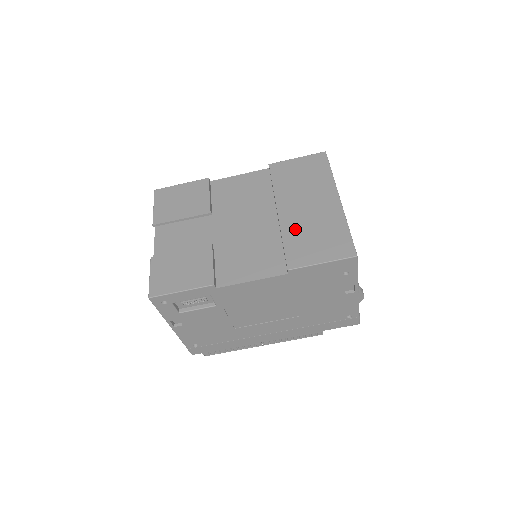
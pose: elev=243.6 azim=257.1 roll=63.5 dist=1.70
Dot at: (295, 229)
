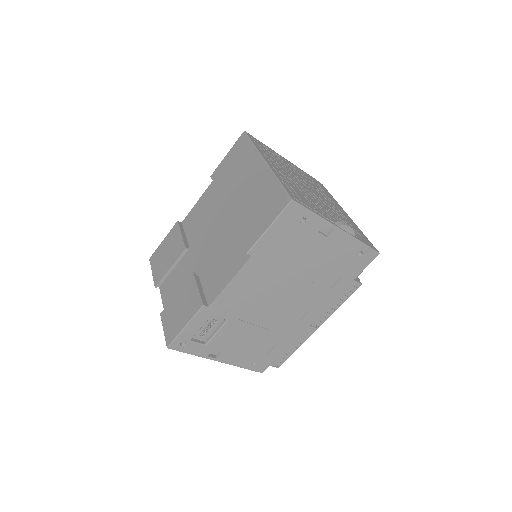
Dot at: (242, 214)
